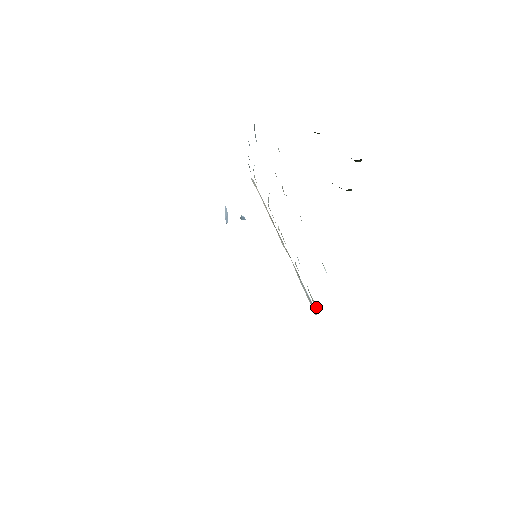
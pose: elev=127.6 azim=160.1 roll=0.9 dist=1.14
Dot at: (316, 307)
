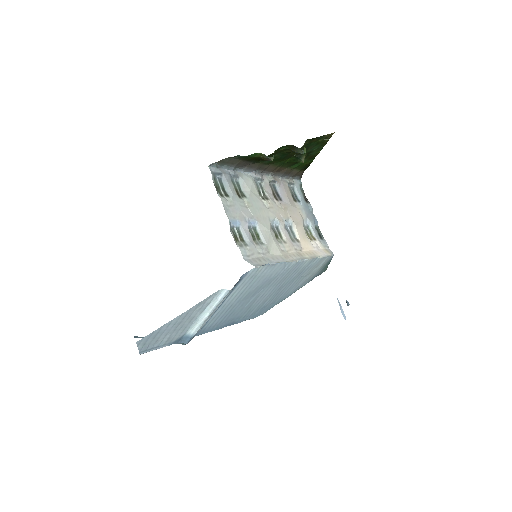
Dot at: (237, 246)
